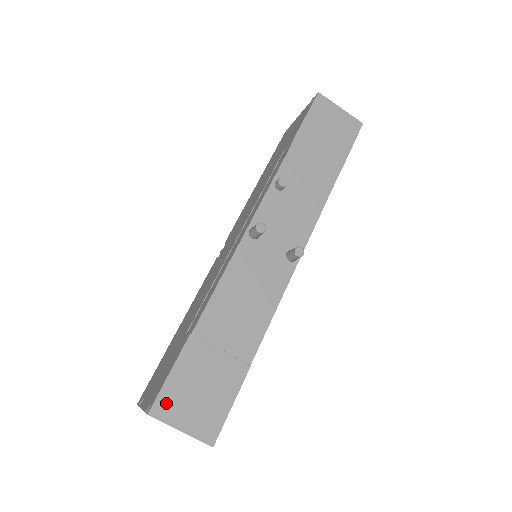
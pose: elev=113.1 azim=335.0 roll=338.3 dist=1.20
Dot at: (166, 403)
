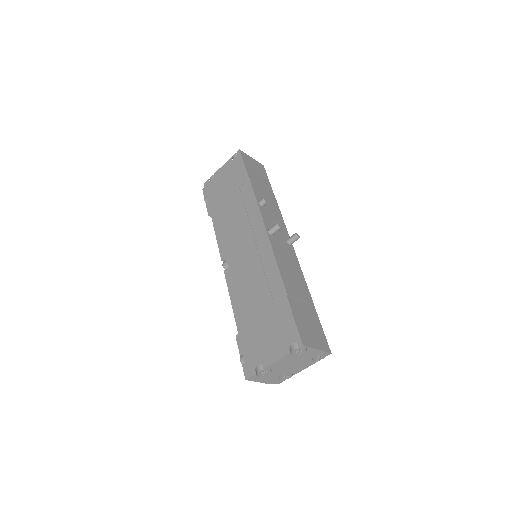
Dot at: (304, 336)
